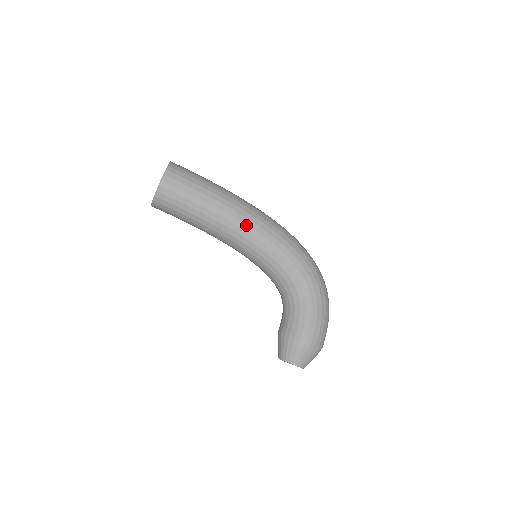
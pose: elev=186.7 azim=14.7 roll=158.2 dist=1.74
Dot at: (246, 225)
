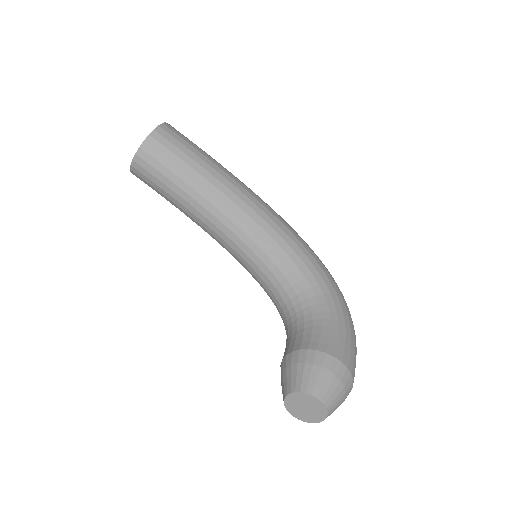
Dot at: (253, 203)
